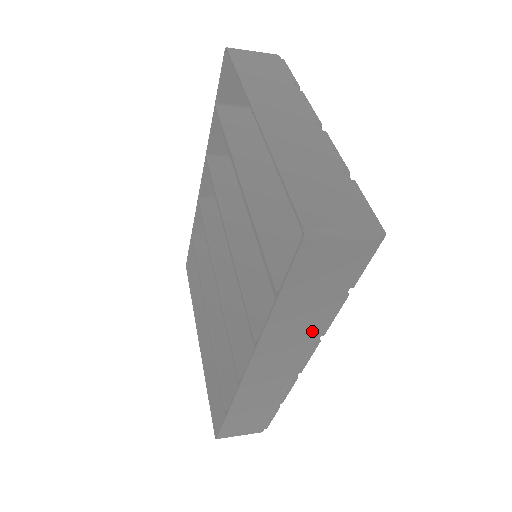
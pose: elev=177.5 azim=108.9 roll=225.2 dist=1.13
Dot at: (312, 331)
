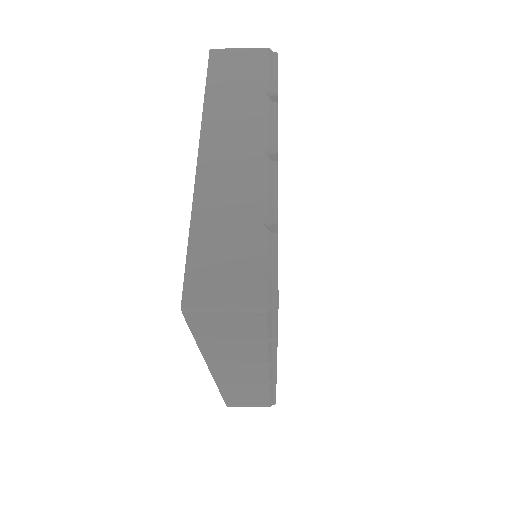
Dot at: (255, 360)
